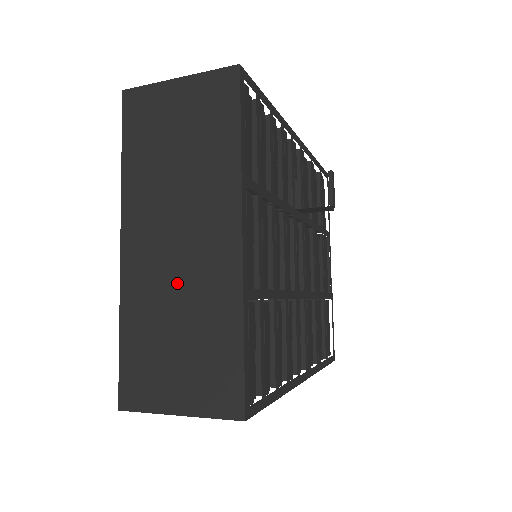
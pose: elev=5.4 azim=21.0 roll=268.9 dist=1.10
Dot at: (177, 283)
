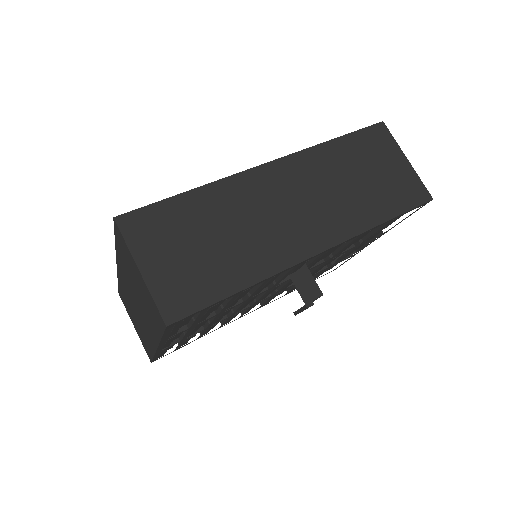
Dot at: (135, 312)
